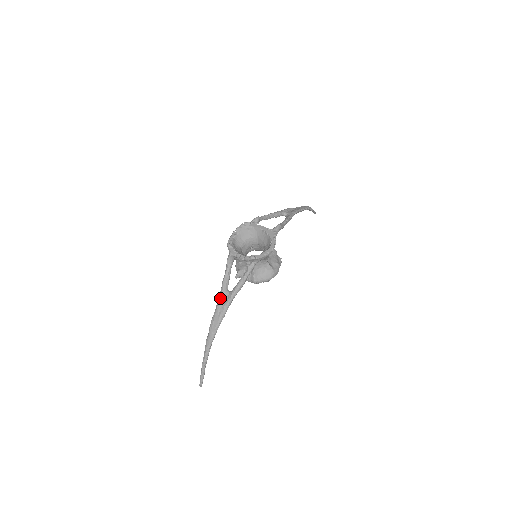
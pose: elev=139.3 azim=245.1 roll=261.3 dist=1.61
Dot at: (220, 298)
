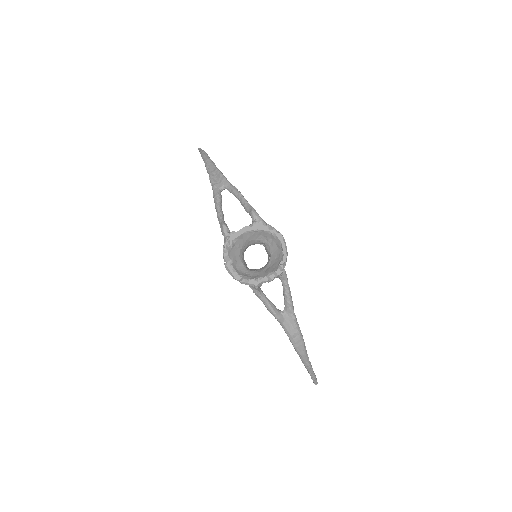
Dot at: (284, 325)
